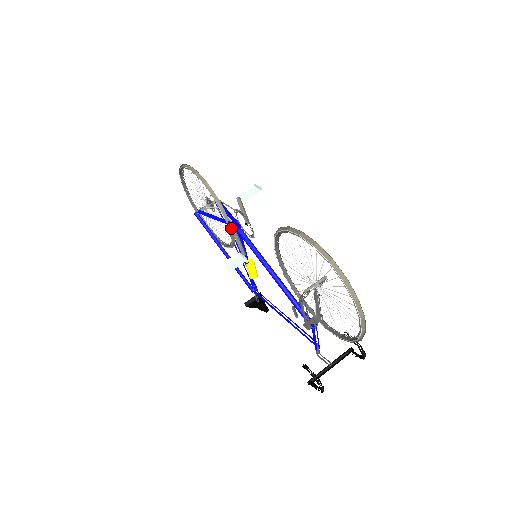
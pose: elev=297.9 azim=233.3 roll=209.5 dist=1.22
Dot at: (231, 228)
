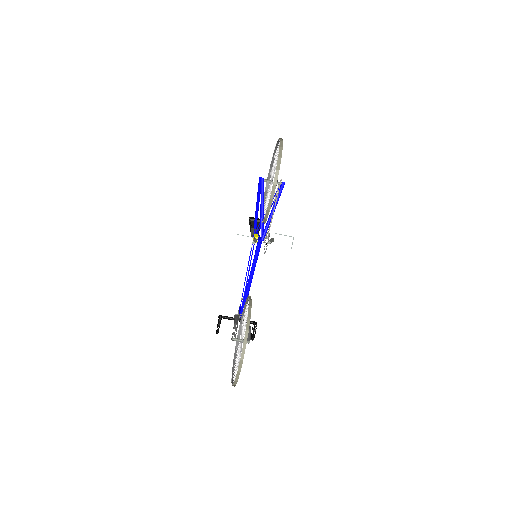
Dot at: (264, 223)
